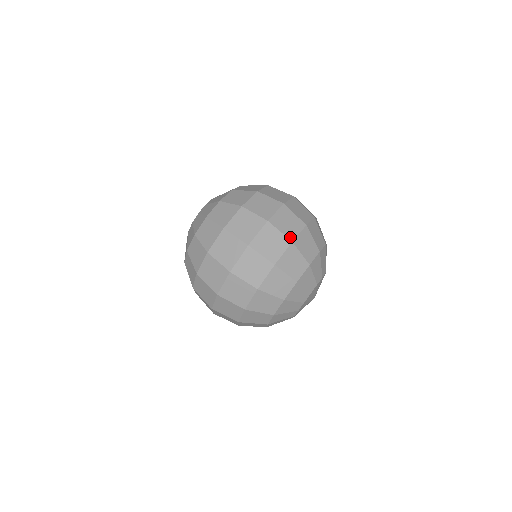
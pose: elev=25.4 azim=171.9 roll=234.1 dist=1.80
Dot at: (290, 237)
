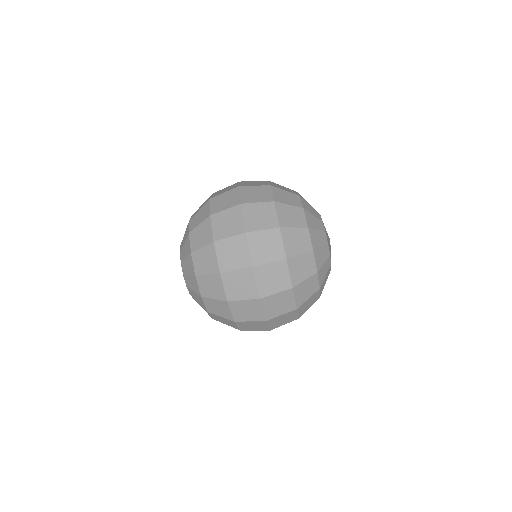
Dot at: (269, 200)
